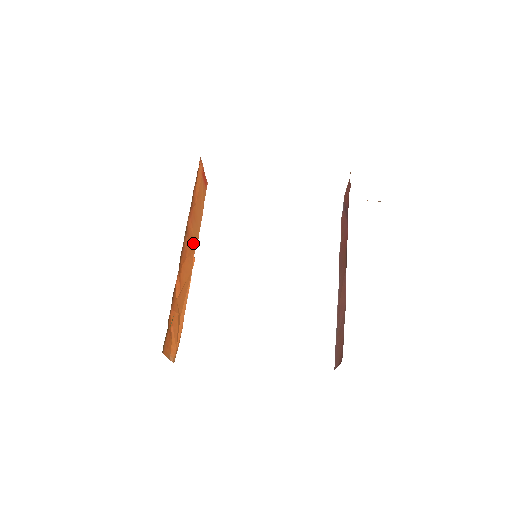
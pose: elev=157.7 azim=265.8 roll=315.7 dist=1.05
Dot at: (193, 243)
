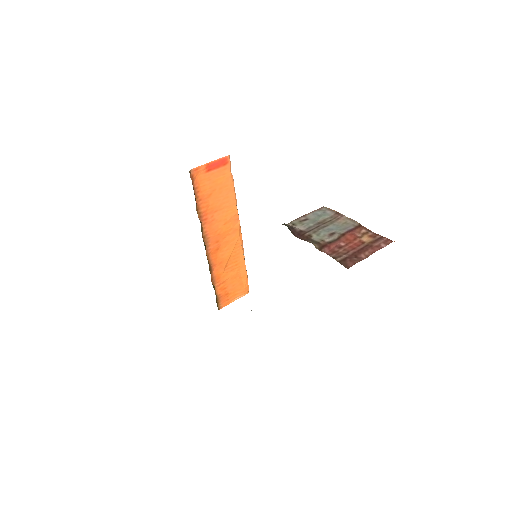
Dot at: (227, 224)
